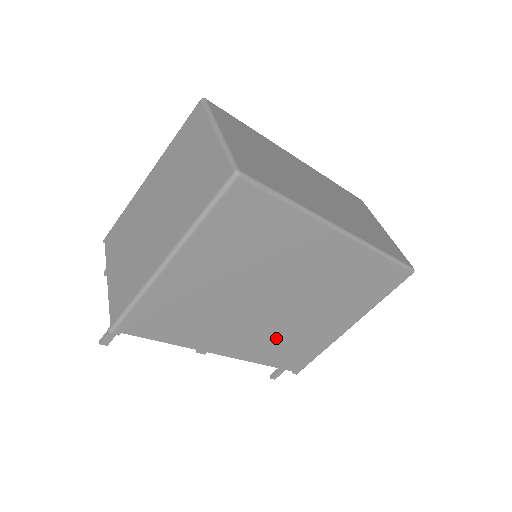
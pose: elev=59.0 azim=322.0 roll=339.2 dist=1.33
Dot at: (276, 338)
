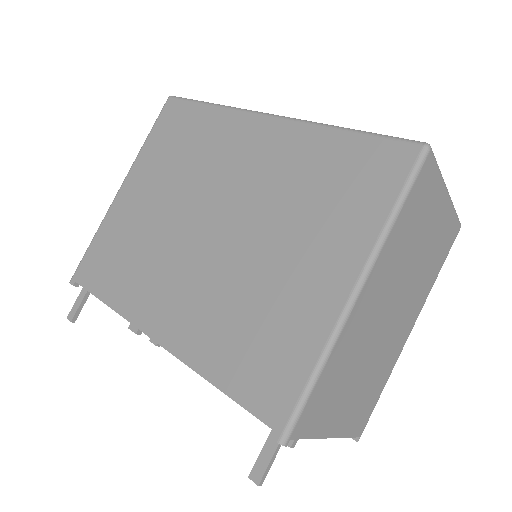
Dot at: (222, 309)
